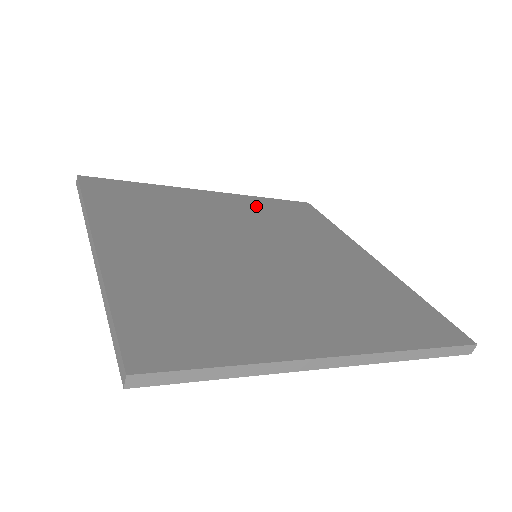
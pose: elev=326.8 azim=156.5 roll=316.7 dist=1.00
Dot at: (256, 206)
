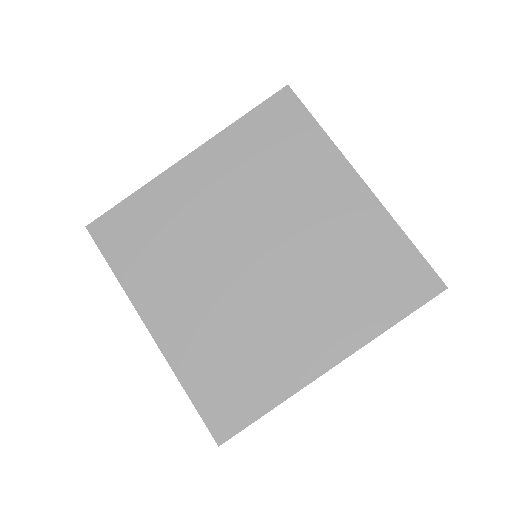
Dot at: (236, 153)
